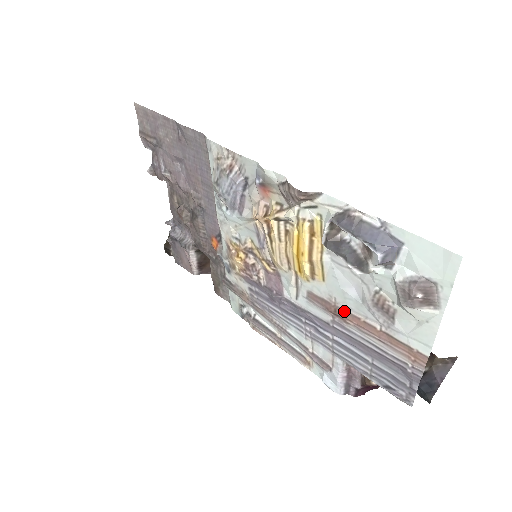
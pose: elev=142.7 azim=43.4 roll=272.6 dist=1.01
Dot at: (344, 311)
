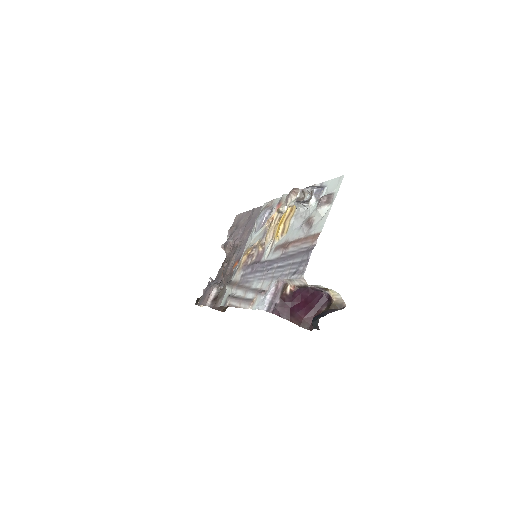
Dot at: (290, 242)
